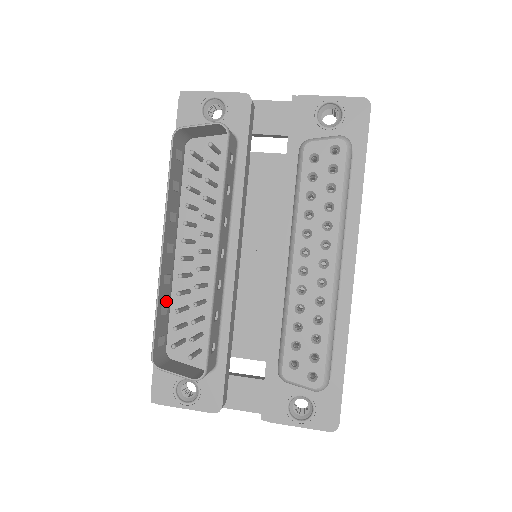
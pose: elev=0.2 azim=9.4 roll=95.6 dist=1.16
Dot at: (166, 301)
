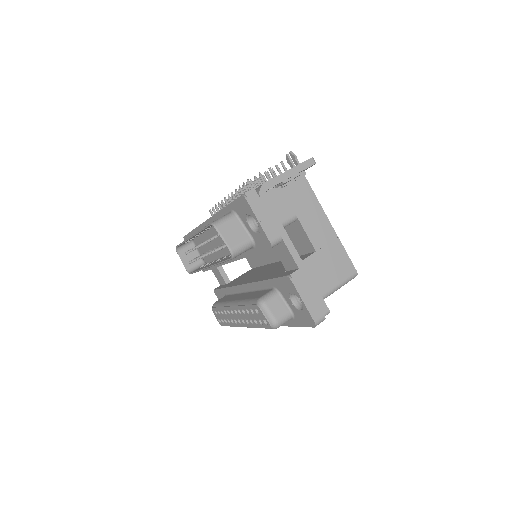
Dot at: occluded
